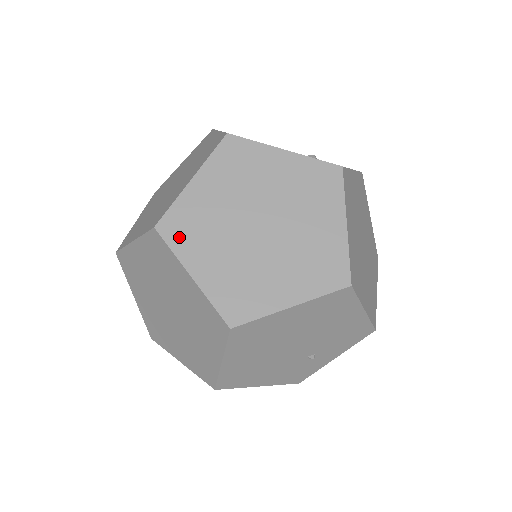
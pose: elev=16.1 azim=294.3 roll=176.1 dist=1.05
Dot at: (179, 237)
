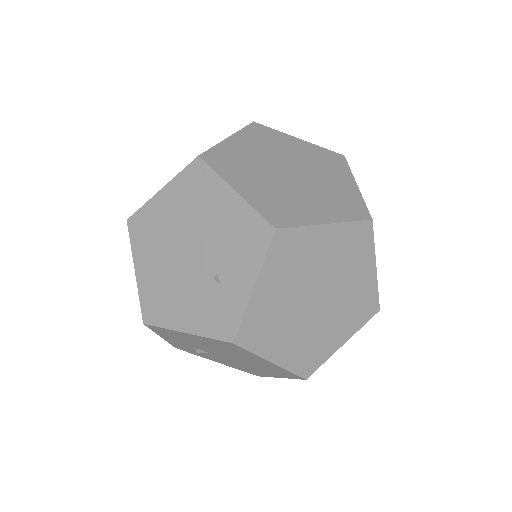
Dot at: occluded
